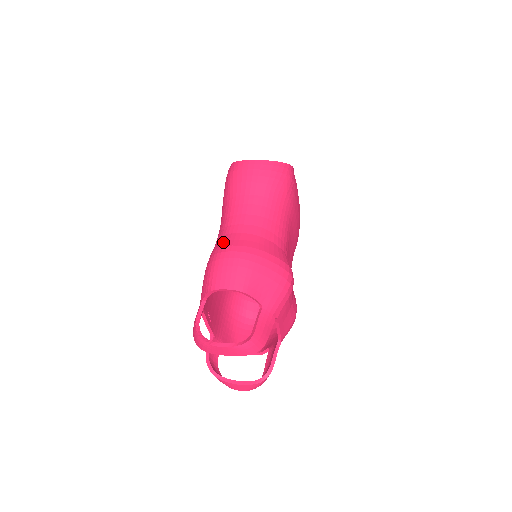
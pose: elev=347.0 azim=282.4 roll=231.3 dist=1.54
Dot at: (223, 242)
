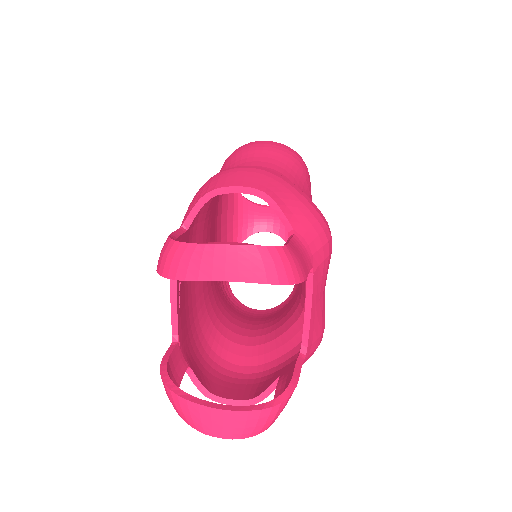
Dot at: occluded
